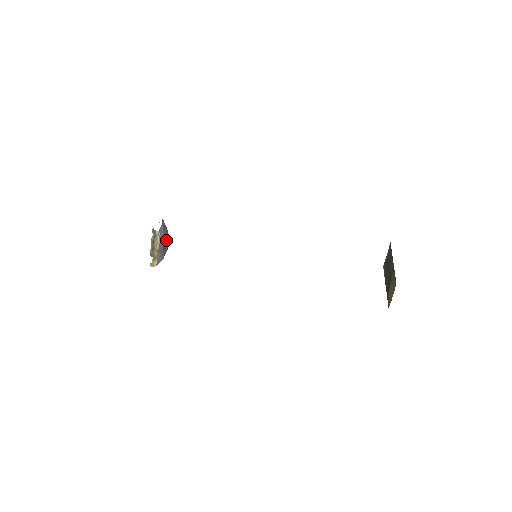
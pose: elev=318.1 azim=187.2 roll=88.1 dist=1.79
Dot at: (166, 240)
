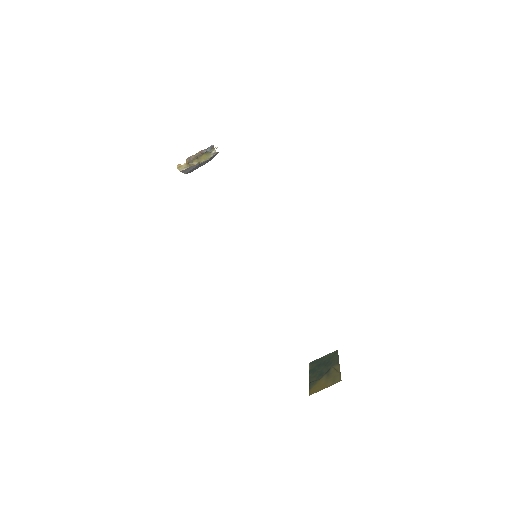
Dot at: occluded
